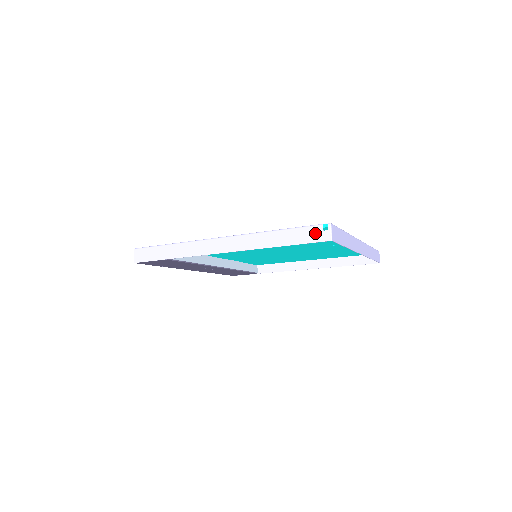
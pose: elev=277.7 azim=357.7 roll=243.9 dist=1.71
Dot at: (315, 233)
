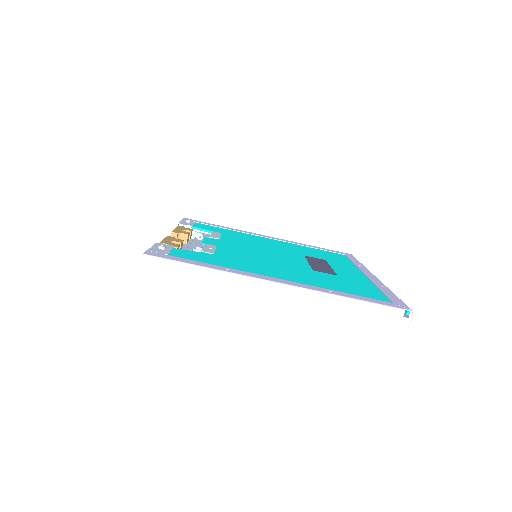
Dot at: (394, 317)
